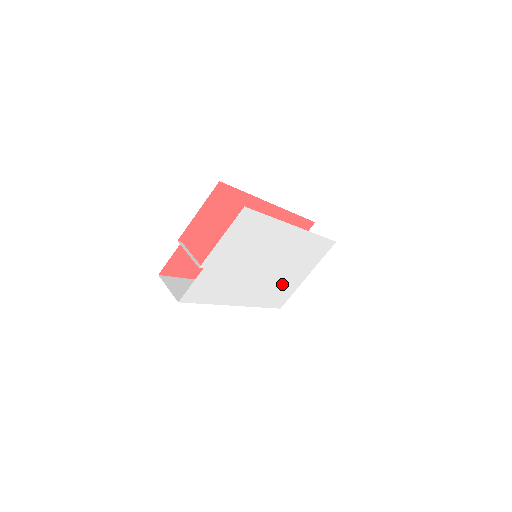
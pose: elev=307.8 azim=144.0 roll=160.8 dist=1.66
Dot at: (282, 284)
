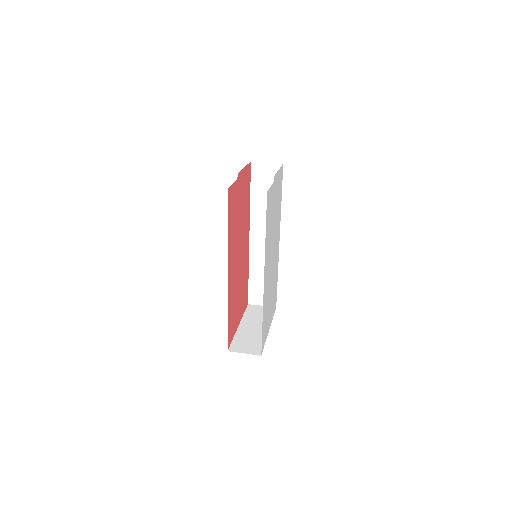
Dot at: (268, 308)
